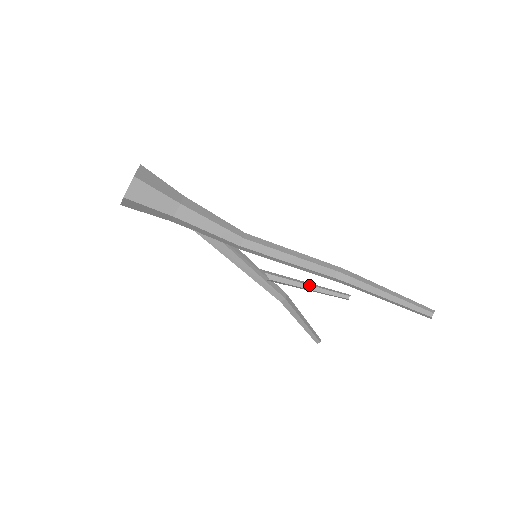
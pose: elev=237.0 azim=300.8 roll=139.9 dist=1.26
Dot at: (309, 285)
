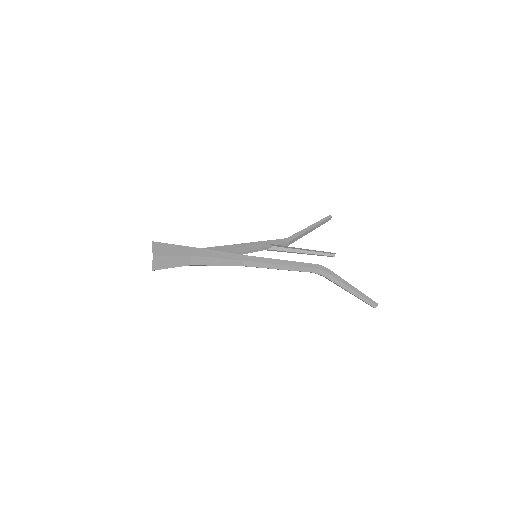
Dot at: (303, 249)
